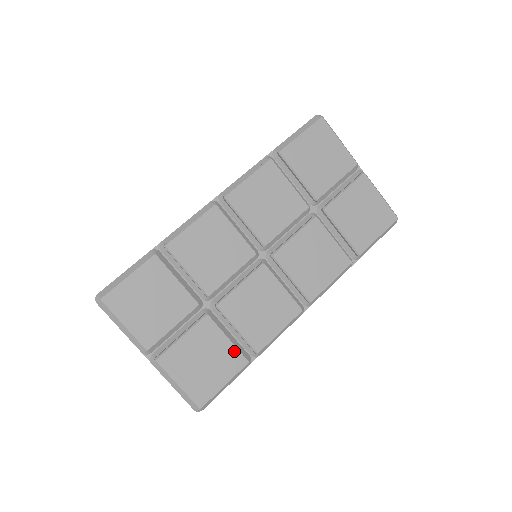
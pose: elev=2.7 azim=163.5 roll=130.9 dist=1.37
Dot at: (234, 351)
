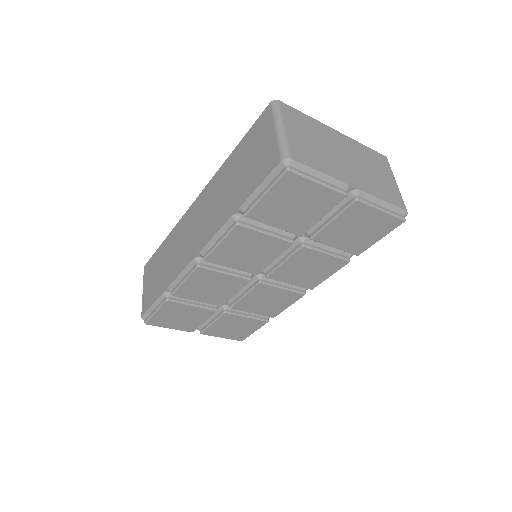
Dot at: (254, 321)
